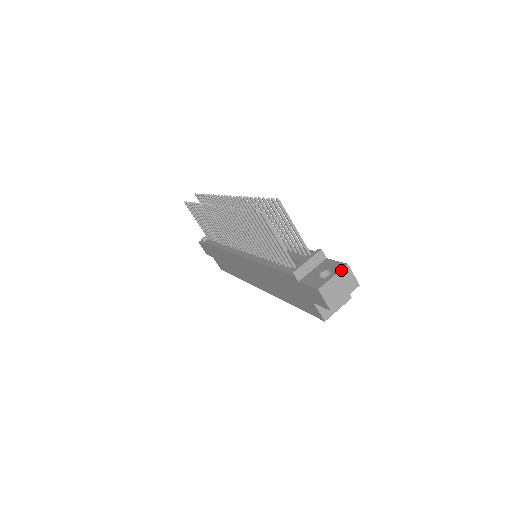
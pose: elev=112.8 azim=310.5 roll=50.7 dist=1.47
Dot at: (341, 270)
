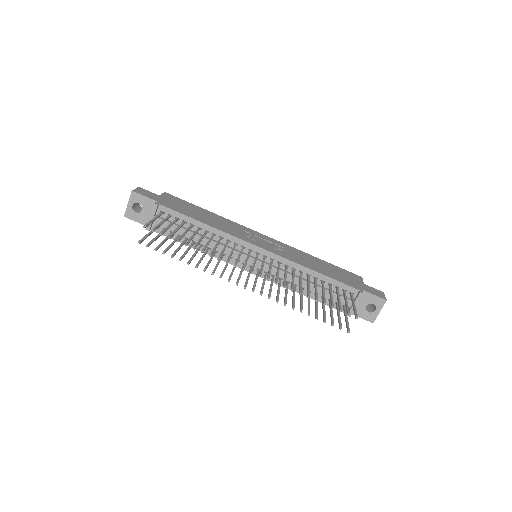
Dot at: occluded
